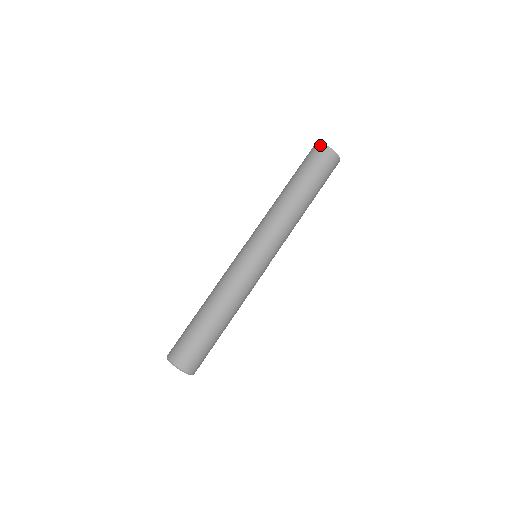
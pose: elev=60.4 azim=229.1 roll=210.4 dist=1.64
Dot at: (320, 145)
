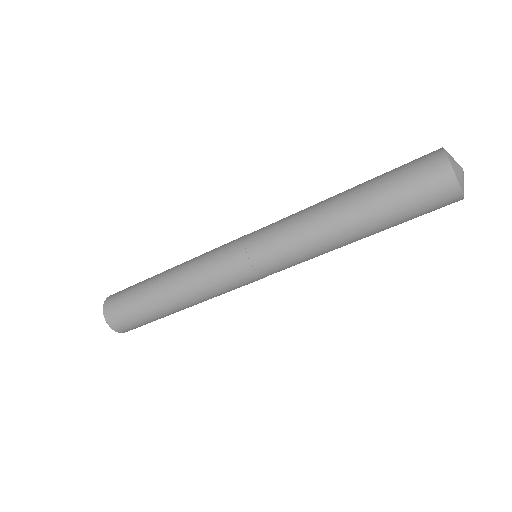
Dot at: (444, 161)
